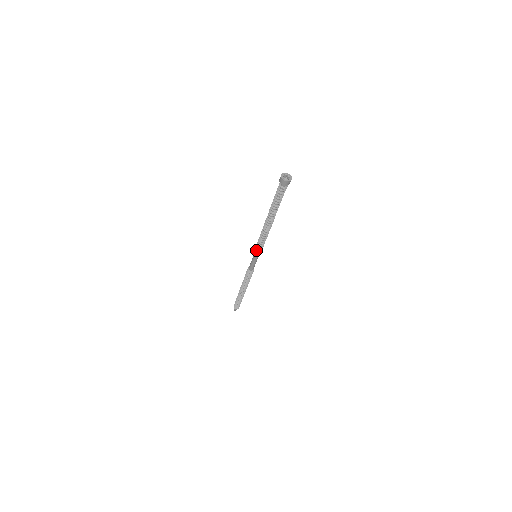
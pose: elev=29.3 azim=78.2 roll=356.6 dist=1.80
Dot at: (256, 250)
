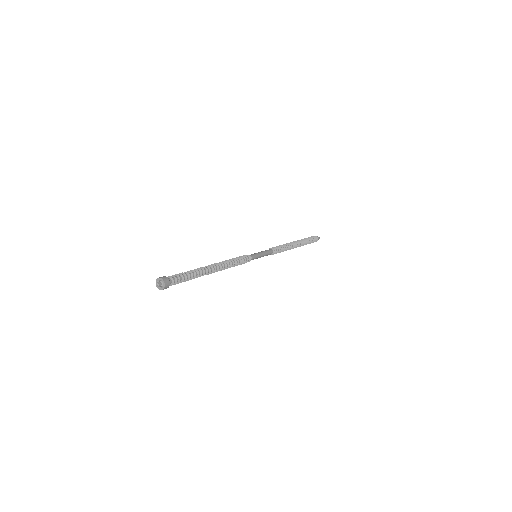
Dot at: occluded
